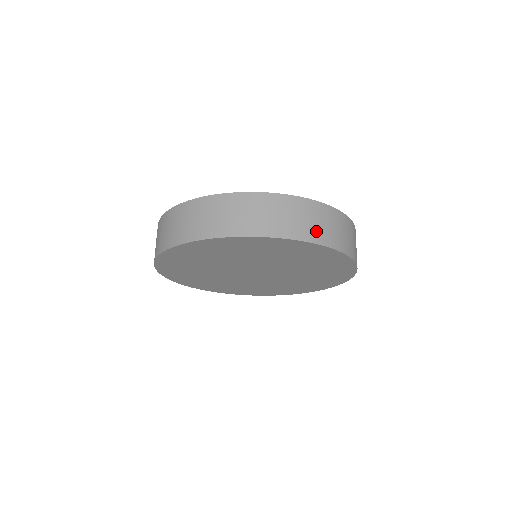
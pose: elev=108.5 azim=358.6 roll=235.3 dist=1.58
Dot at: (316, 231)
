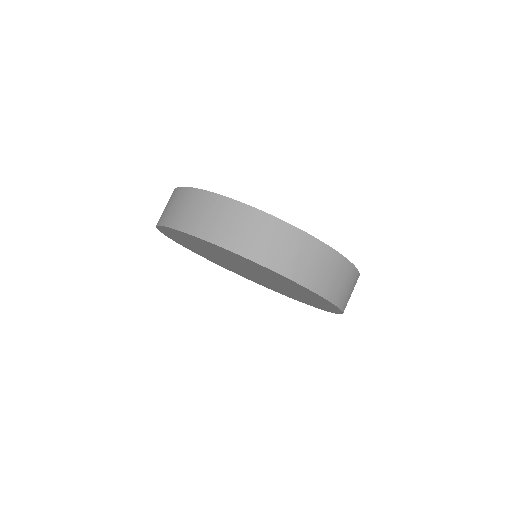
Dot at: (212, 228)
